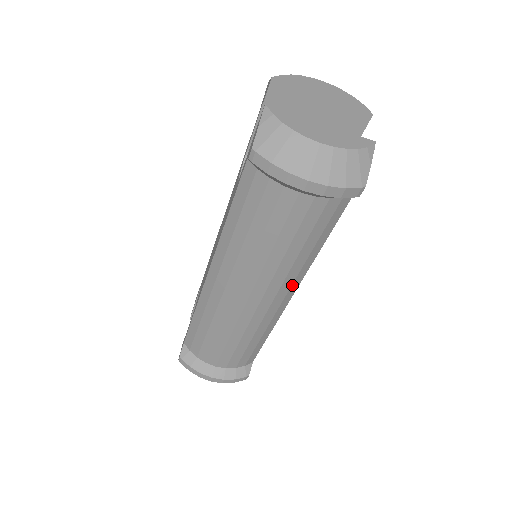
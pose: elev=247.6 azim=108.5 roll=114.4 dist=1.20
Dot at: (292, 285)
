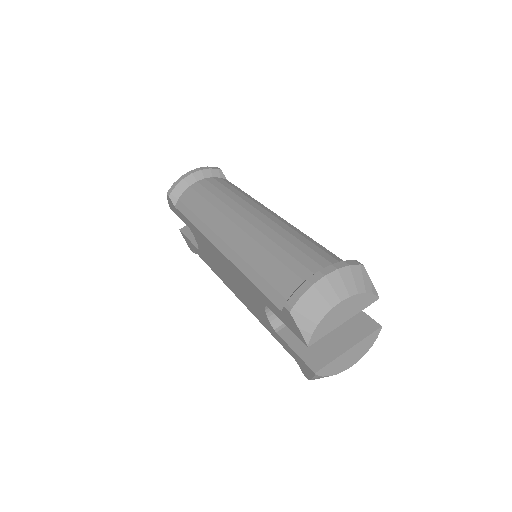
Dot at: (260, 206)
